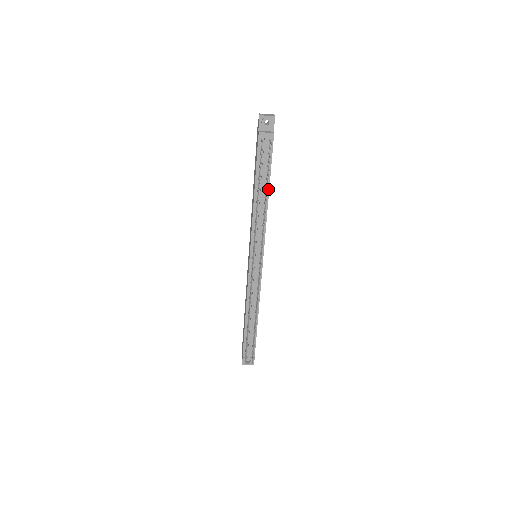
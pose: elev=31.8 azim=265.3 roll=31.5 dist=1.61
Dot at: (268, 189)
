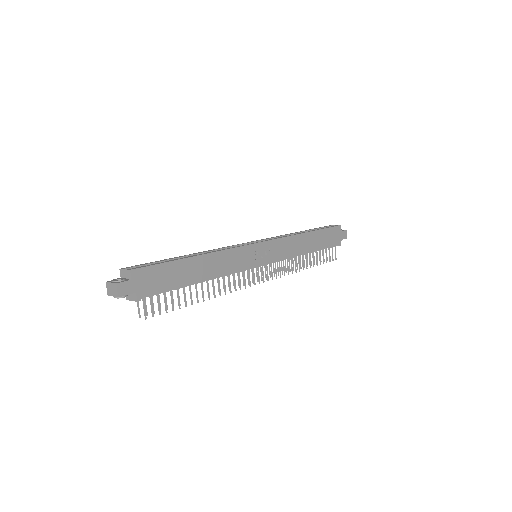
Dot at: (196, 283)
